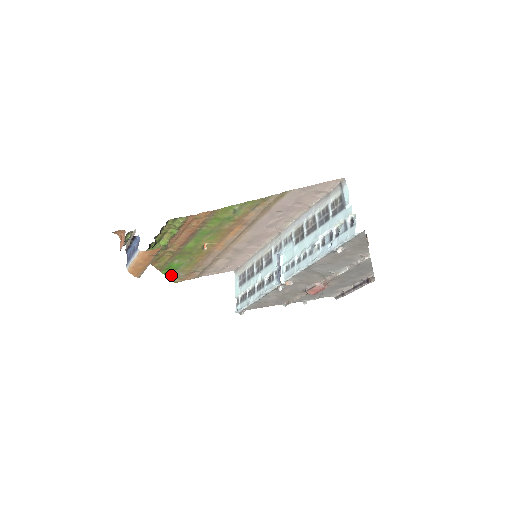
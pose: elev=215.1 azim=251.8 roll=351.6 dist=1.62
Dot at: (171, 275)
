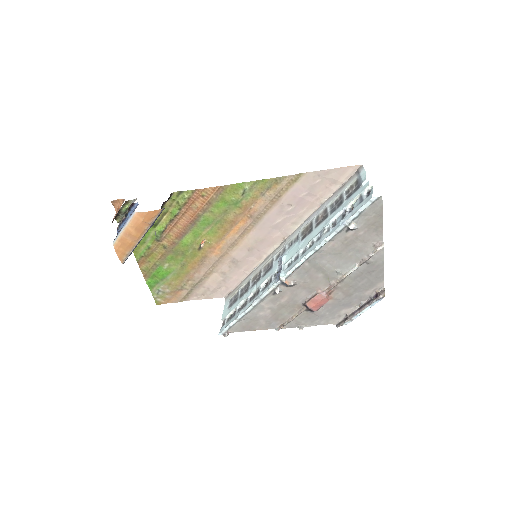
Dot at: (155, 289)
